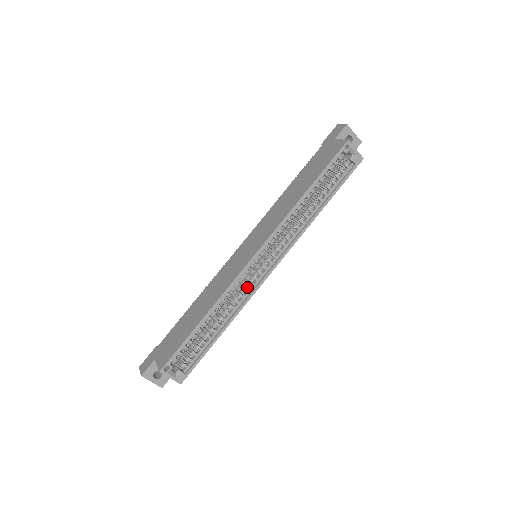
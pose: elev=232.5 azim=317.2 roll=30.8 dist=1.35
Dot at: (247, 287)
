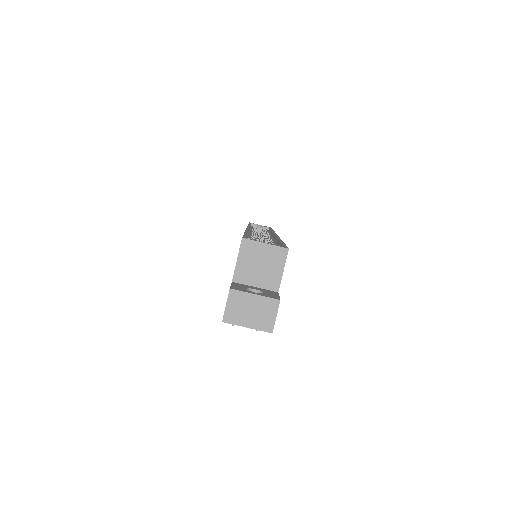
Dot at: occluded
